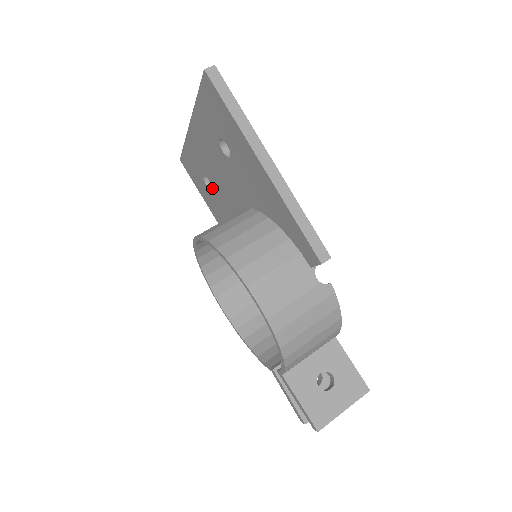
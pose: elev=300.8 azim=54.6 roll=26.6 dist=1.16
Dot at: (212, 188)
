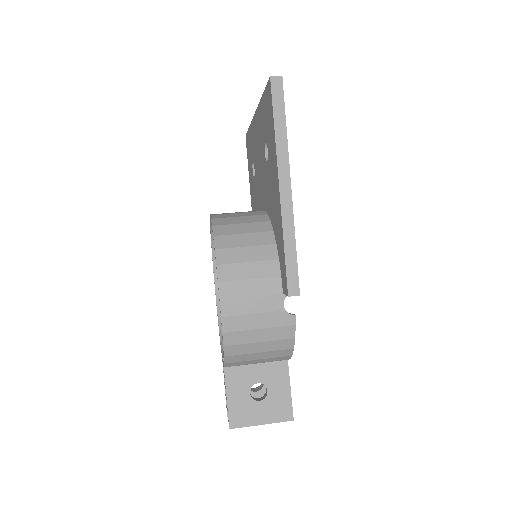
Dot at: (254, 176)
